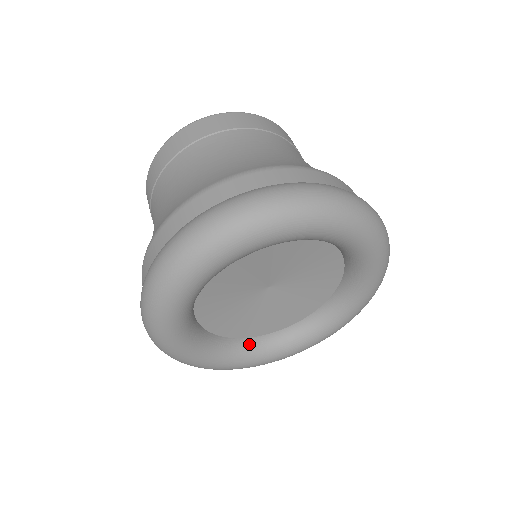
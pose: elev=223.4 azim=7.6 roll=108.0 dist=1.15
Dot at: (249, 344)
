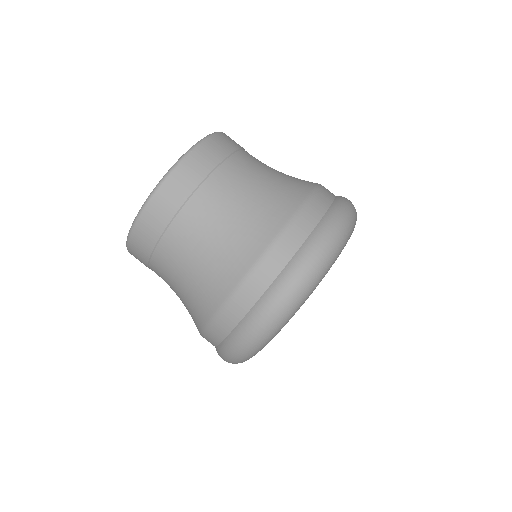
Dot at: occluded
